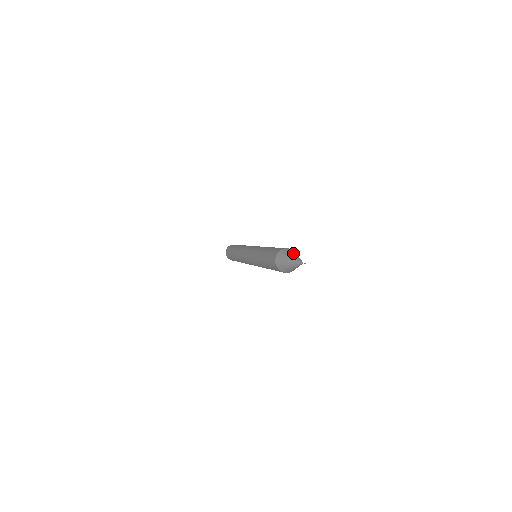
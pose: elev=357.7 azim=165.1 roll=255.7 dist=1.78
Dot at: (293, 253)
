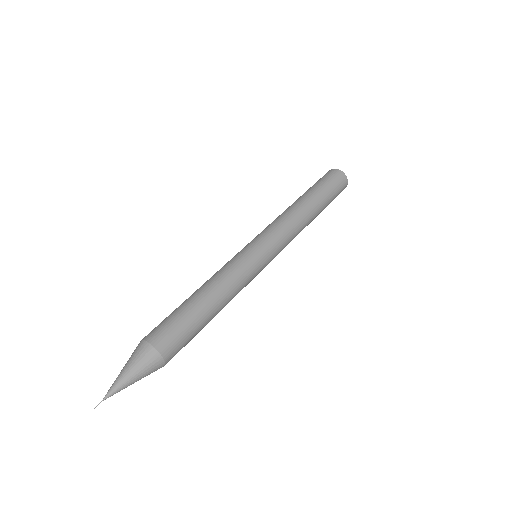
Dot at: (135, 366)
